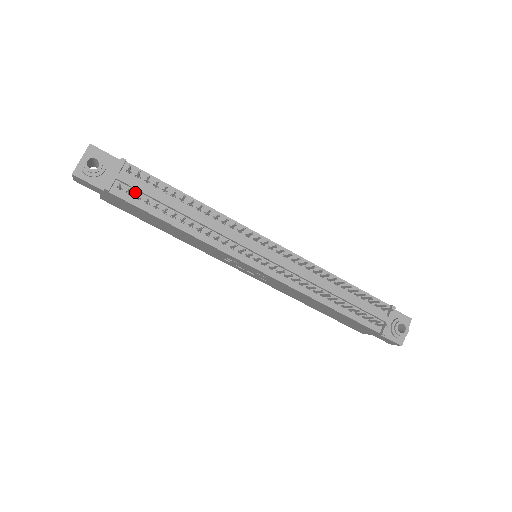
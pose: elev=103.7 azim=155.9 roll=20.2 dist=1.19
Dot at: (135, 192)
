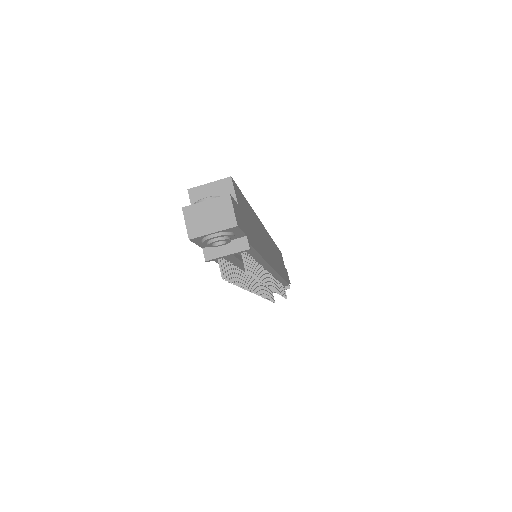
Dot at: occluded
